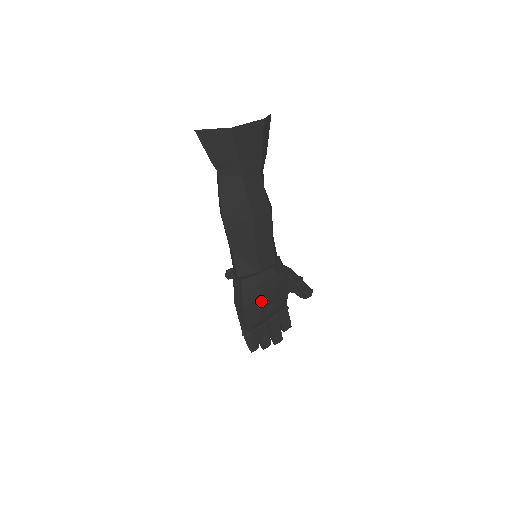
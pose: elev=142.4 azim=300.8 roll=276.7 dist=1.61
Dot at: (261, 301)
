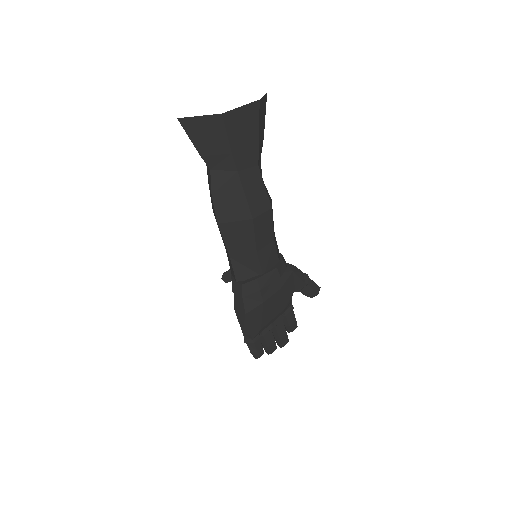
Dot at: (264, 305)
